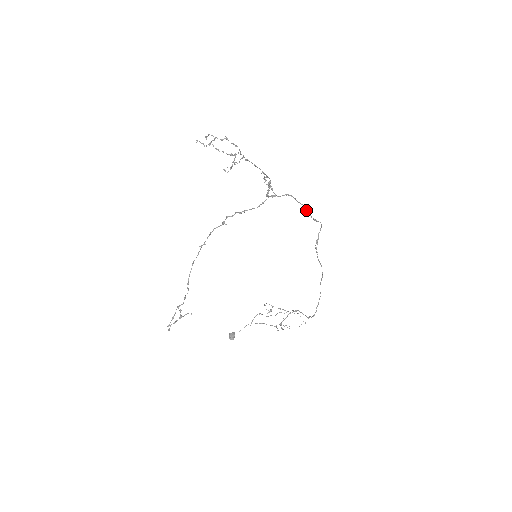
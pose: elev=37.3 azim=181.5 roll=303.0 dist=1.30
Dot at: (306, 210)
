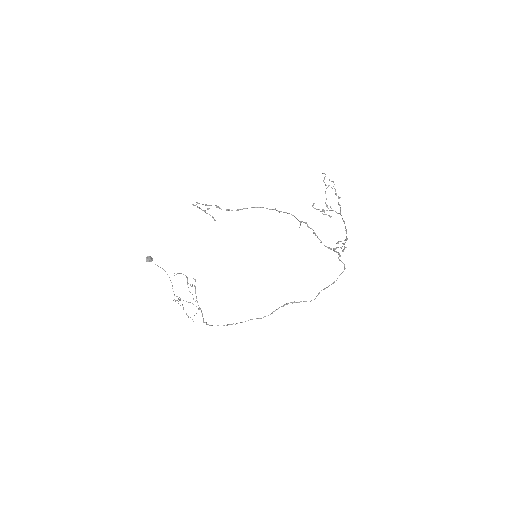
Dot at: (331, 284)
